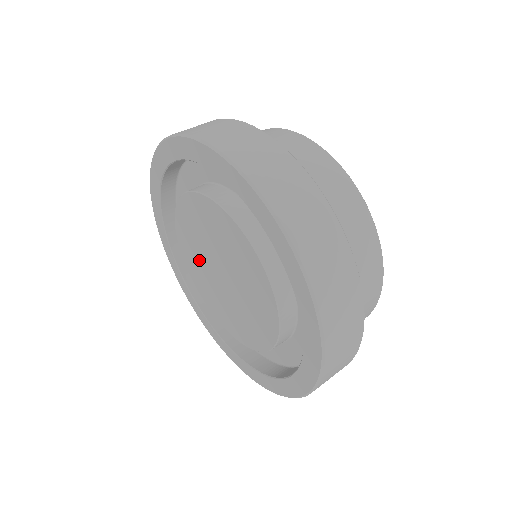
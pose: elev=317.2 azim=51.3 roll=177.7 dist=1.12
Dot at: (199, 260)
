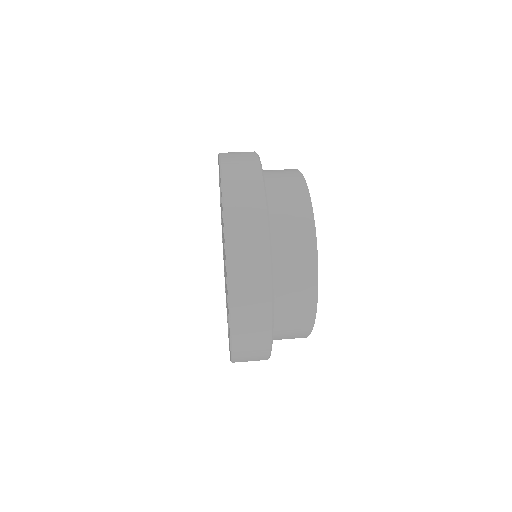
Dot at: (223, 250)
